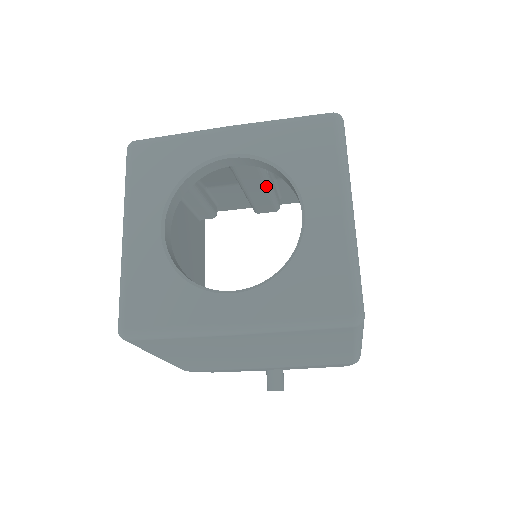
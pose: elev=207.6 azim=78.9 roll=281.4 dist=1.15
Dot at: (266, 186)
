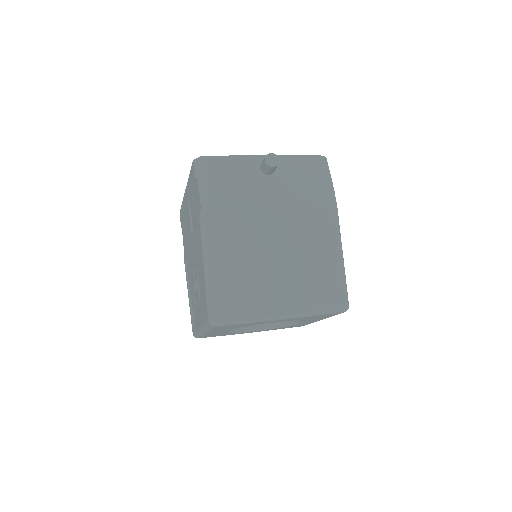
Dot at: occluded
